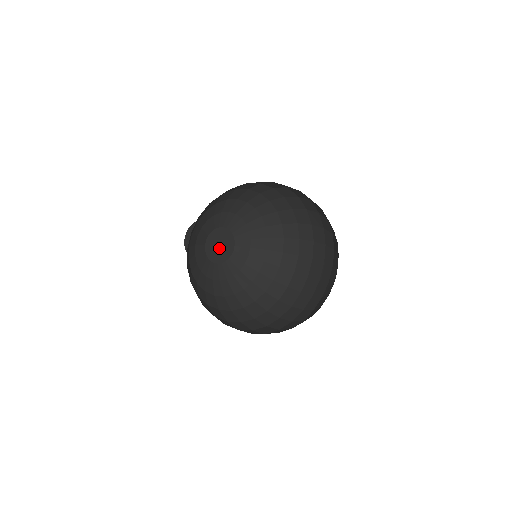
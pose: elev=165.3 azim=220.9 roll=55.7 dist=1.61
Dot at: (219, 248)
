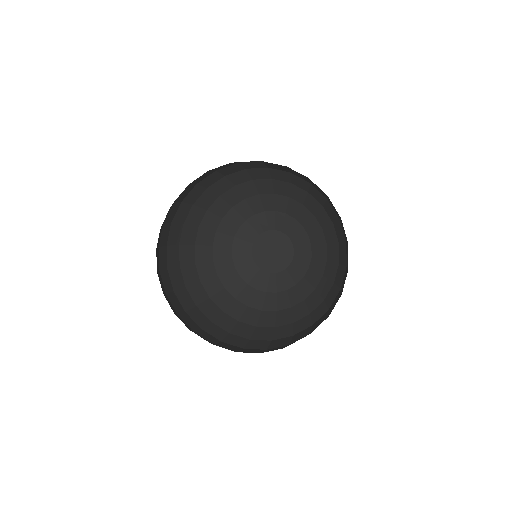
Dot at: (272, 255)
